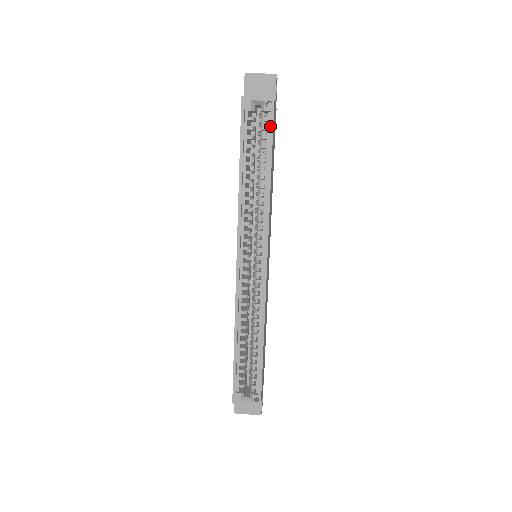
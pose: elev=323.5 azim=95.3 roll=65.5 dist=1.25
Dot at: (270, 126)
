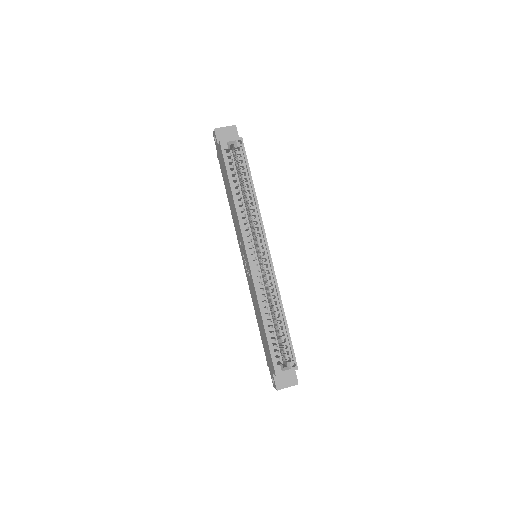
Dot at: (244, 156)
